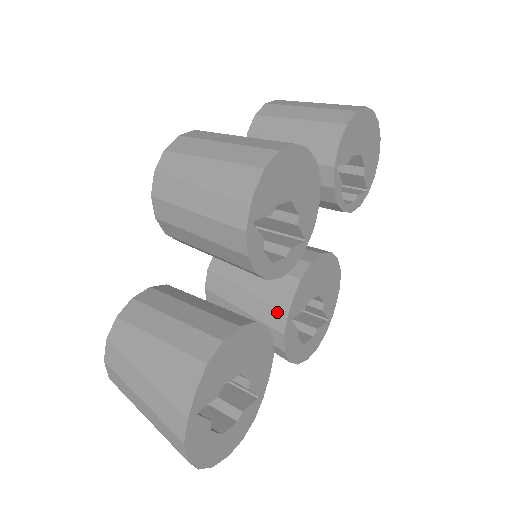
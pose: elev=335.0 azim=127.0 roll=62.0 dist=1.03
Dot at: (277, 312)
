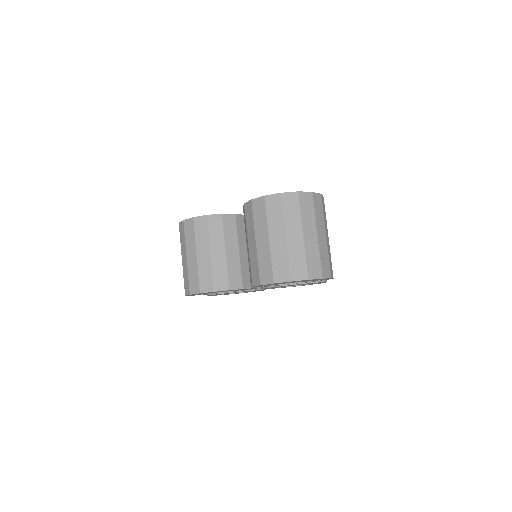
Dot at: occluded
